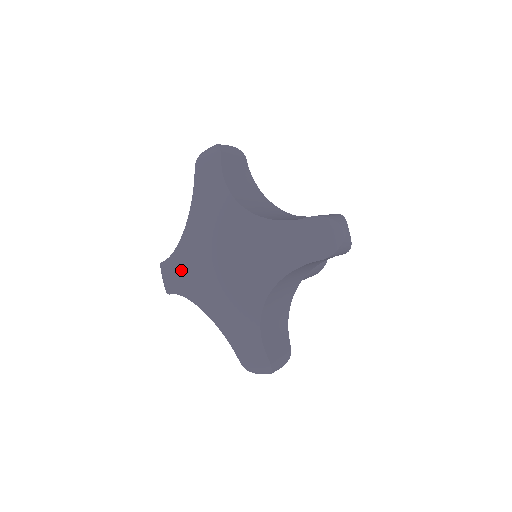
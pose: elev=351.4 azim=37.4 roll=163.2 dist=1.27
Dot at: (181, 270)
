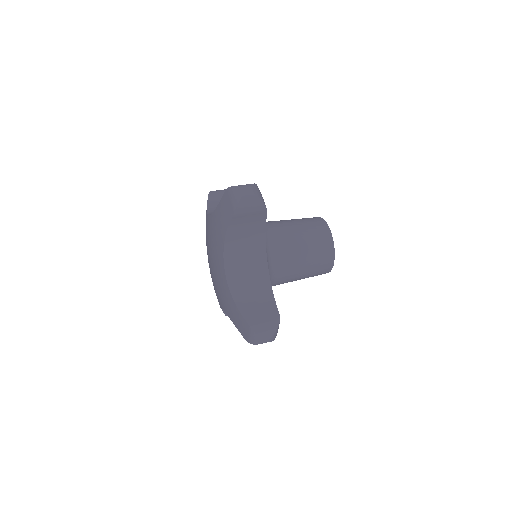
Dot at: occluded
